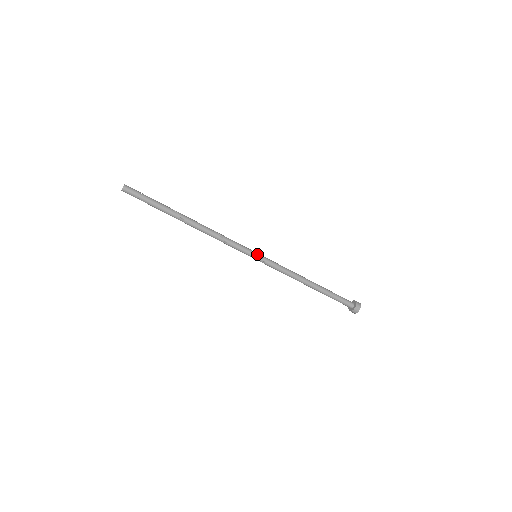
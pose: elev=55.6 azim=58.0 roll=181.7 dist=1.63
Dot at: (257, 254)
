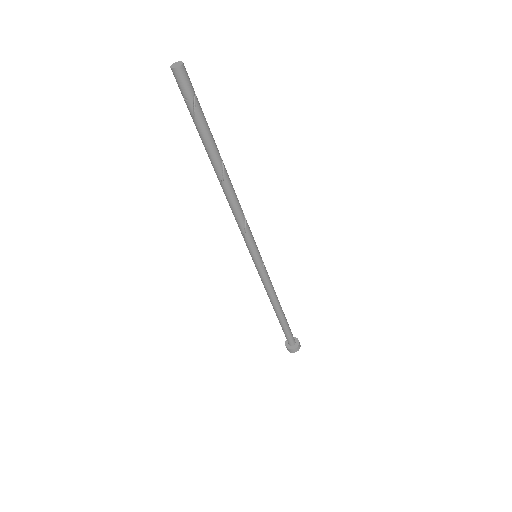
Dot at: (259, 253)
